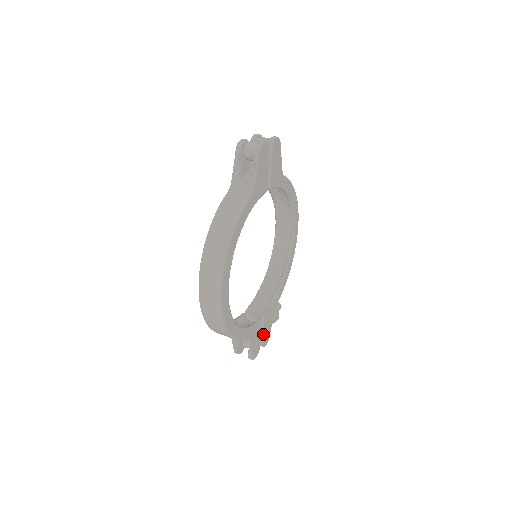
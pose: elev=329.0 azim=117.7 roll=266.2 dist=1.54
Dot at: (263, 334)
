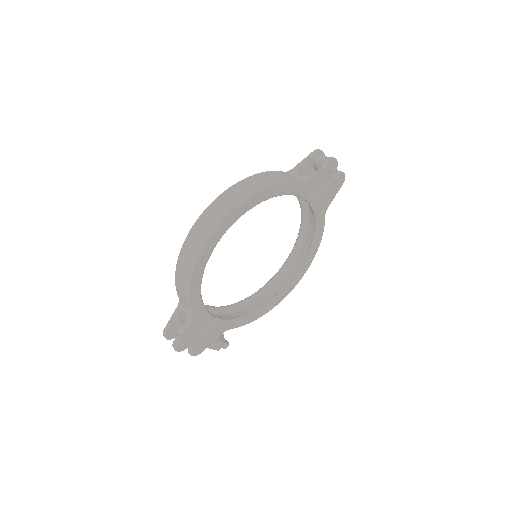
Dot at: (201, 337)
